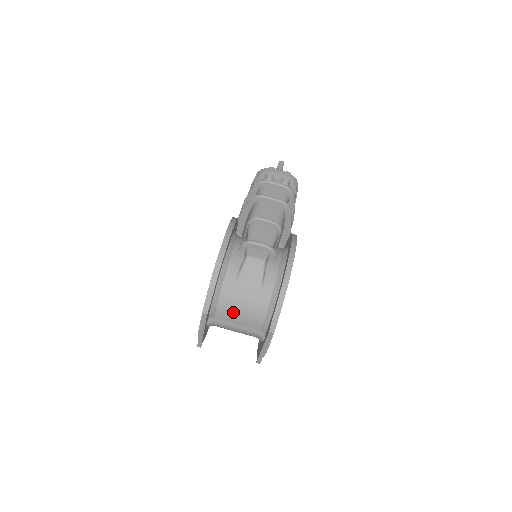
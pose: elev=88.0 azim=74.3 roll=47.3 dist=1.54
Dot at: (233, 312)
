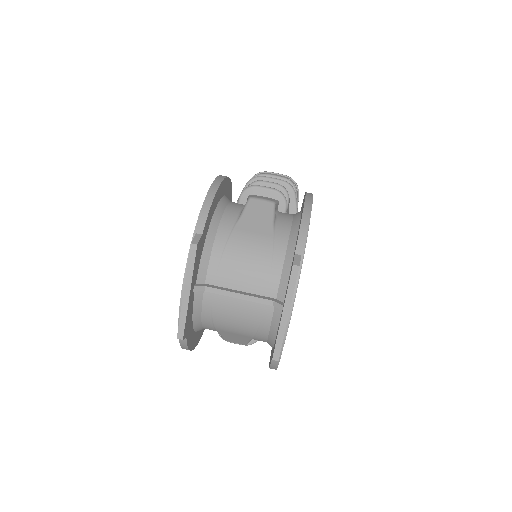
Dot at: (234, 268)
